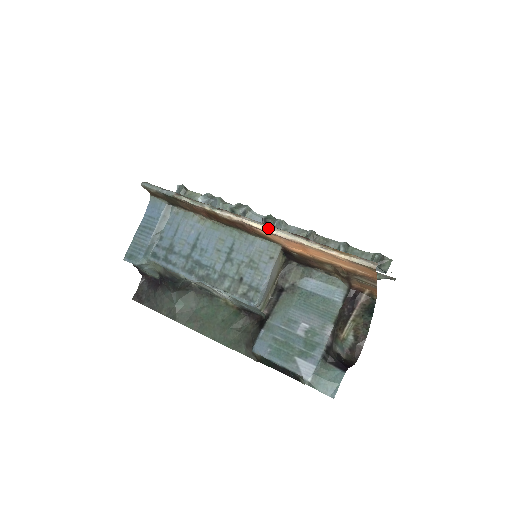
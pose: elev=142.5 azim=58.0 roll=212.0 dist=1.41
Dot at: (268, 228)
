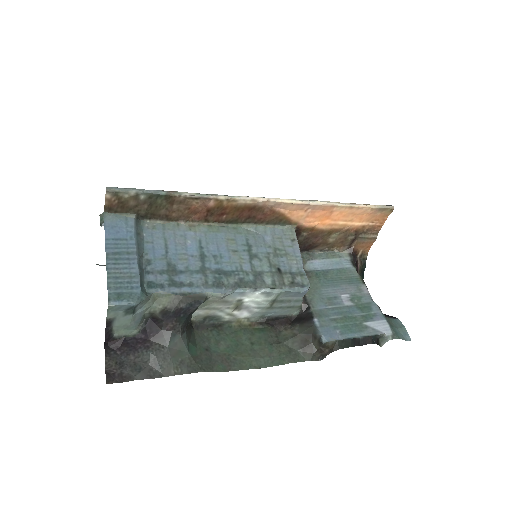
Dot at: (298, 200)
